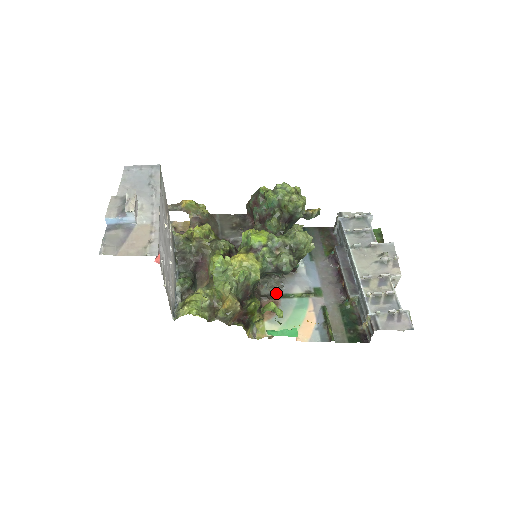
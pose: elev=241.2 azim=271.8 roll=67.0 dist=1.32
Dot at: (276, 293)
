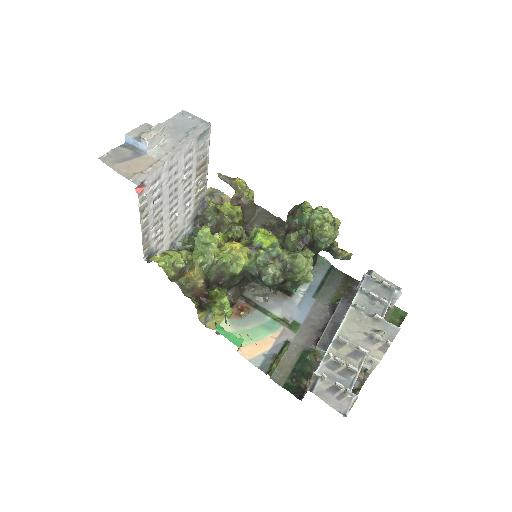
Dot at: (256, 302)
